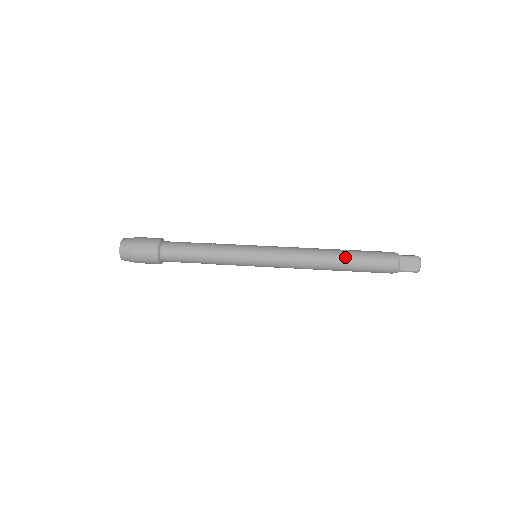
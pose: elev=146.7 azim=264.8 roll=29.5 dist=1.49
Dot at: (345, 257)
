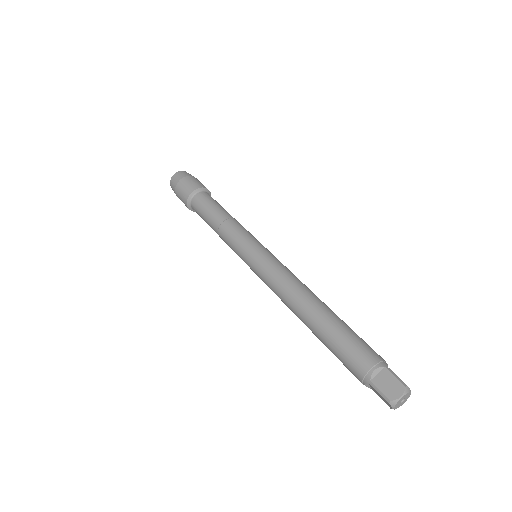
Dot at: (313, 331)
